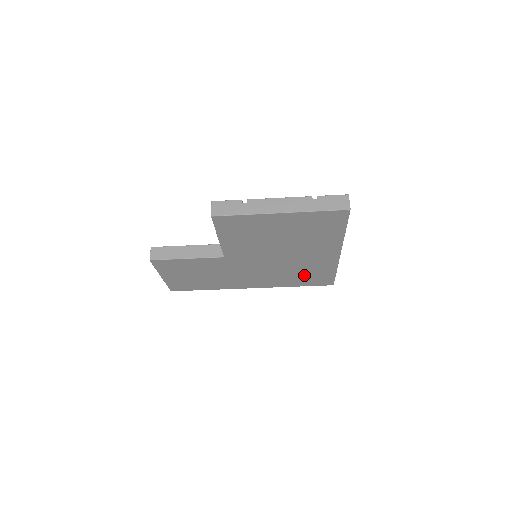
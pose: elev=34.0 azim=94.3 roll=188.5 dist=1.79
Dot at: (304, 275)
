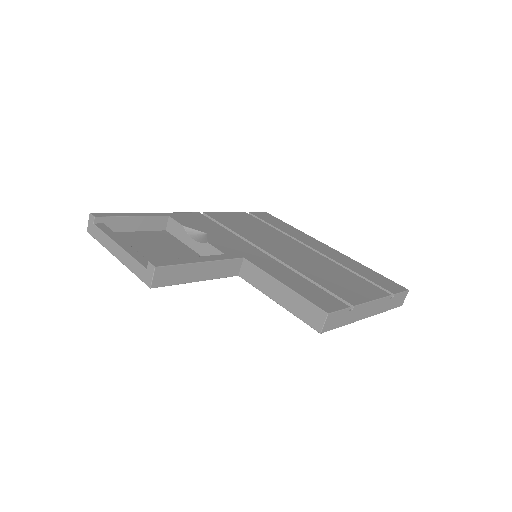
Dot at: occluded
